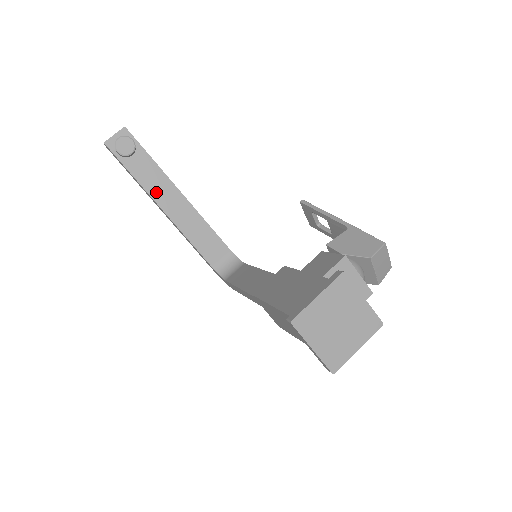
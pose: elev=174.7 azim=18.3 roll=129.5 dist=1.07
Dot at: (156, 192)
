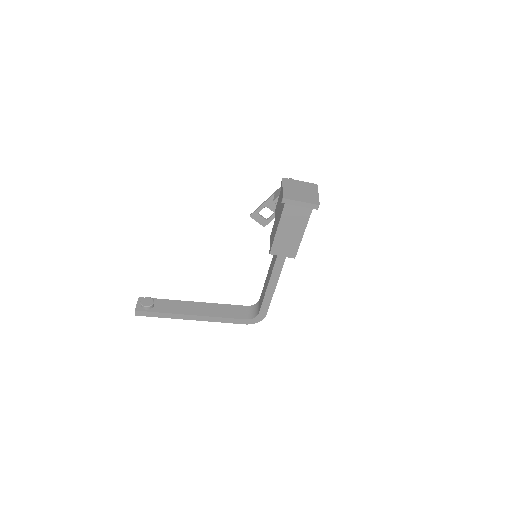
Dot at: (182, 311)
